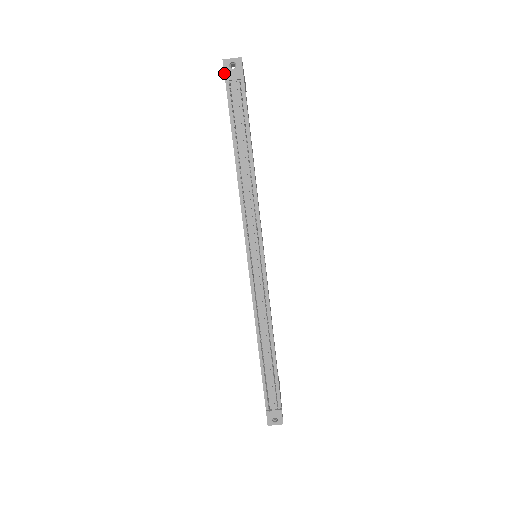
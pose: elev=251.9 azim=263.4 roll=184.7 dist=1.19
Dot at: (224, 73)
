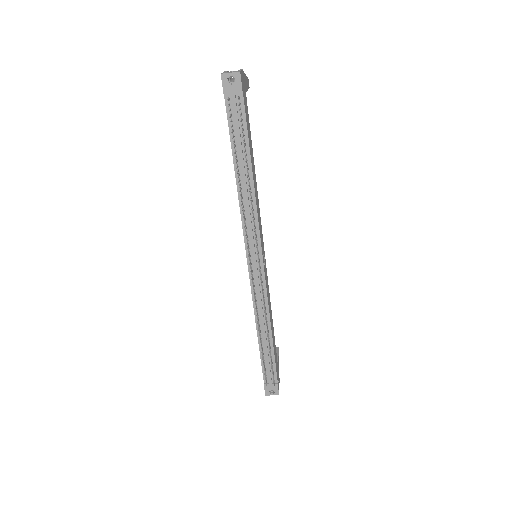
Dot at: (223, 88)
